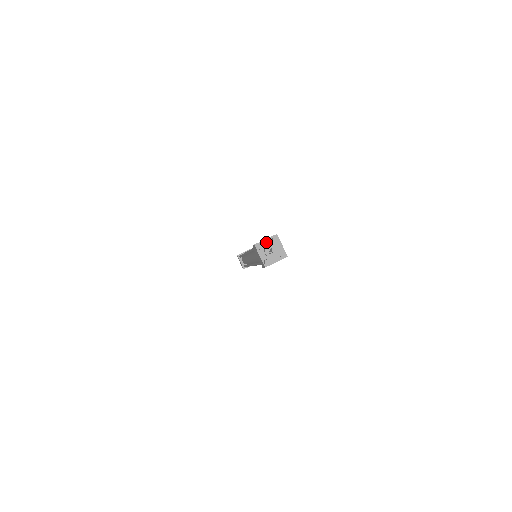
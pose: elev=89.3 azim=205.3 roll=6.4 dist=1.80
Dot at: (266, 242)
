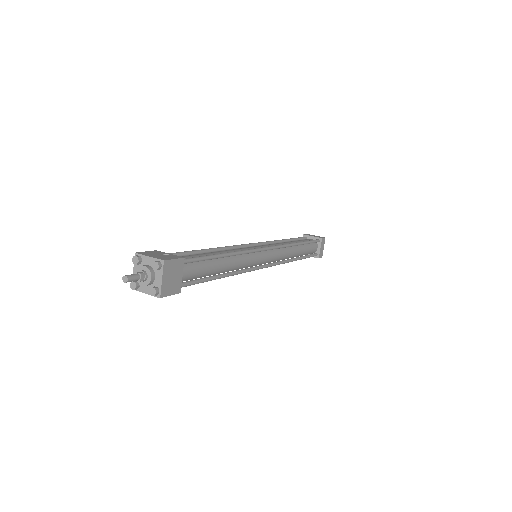
Dot at: (148, 260)
